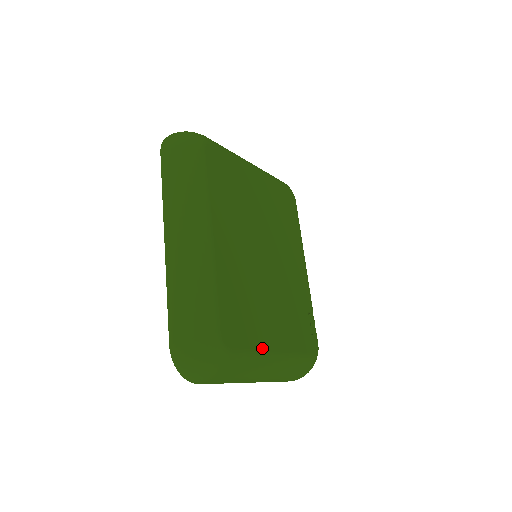
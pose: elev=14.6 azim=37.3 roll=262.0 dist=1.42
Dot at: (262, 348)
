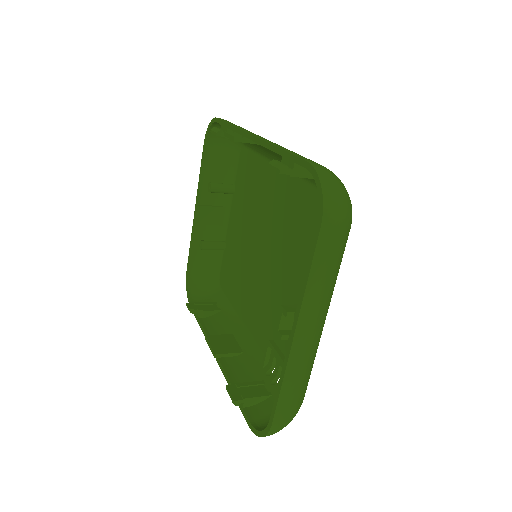
Dot at: occluded
